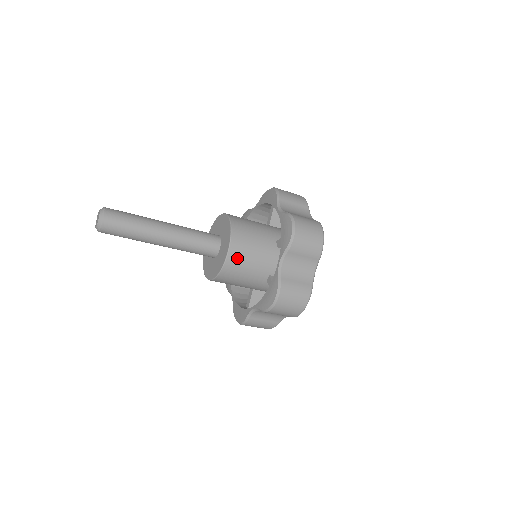
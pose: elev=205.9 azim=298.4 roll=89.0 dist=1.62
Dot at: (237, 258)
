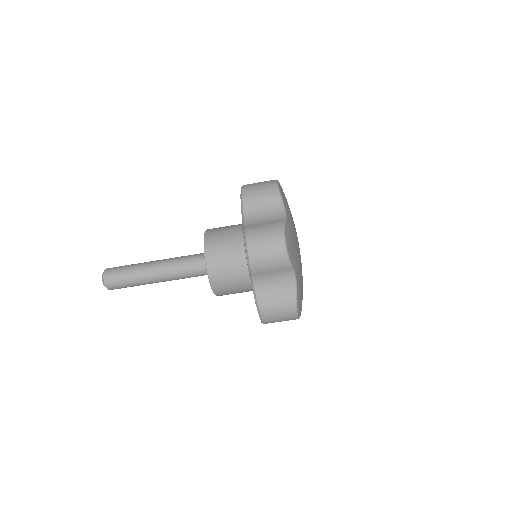
Dot at: (215, 246)
